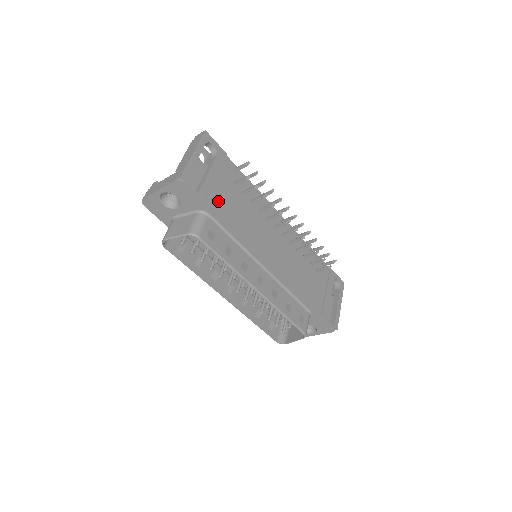
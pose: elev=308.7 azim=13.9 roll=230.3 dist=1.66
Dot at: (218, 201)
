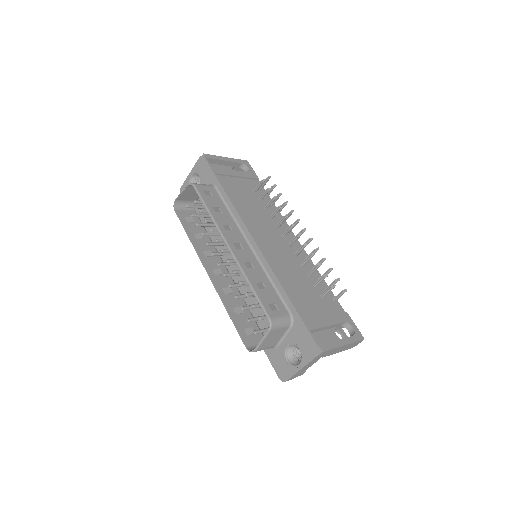
Dot at: (229, 184)
